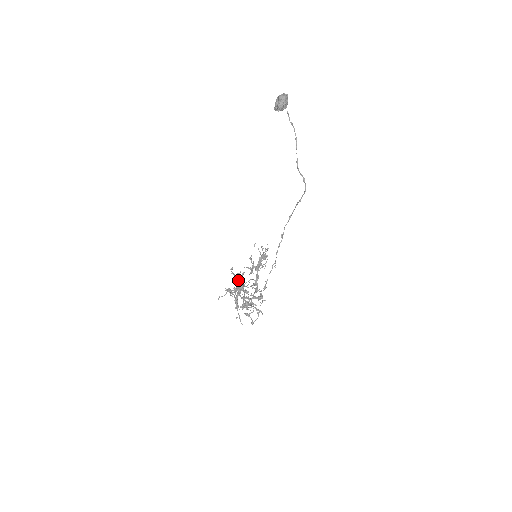
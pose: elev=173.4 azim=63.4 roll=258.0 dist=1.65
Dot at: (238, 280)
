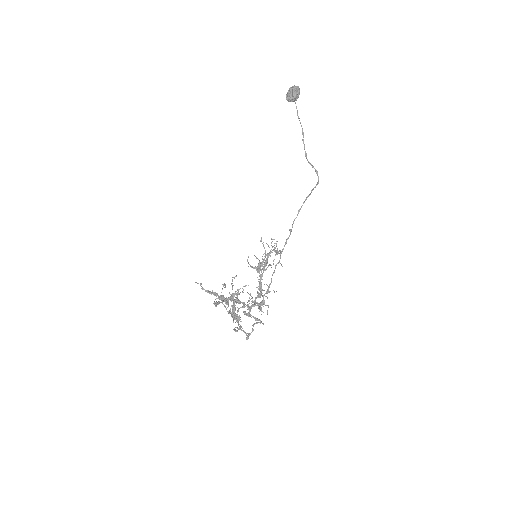
Dot at: (216, 294)
